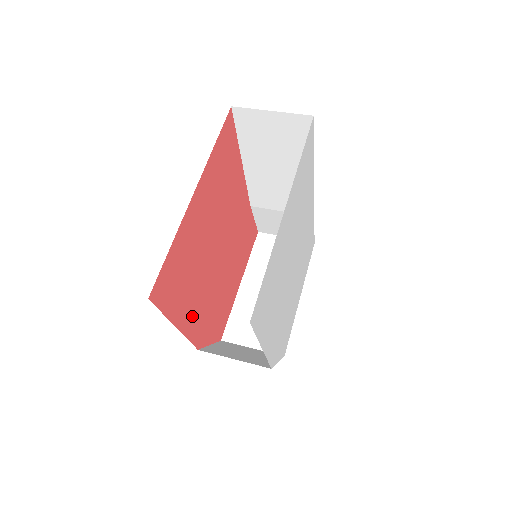
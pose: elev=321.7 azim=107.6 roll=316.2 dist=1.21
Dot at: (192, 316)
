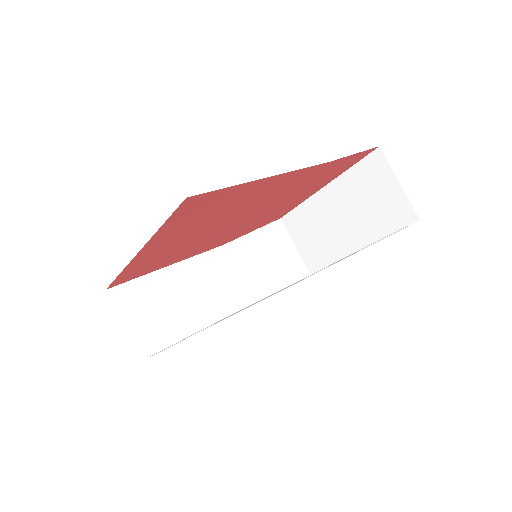
Dot at: (197, 251)
